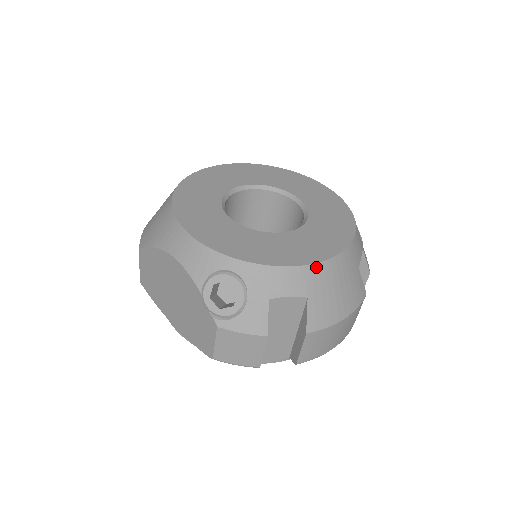
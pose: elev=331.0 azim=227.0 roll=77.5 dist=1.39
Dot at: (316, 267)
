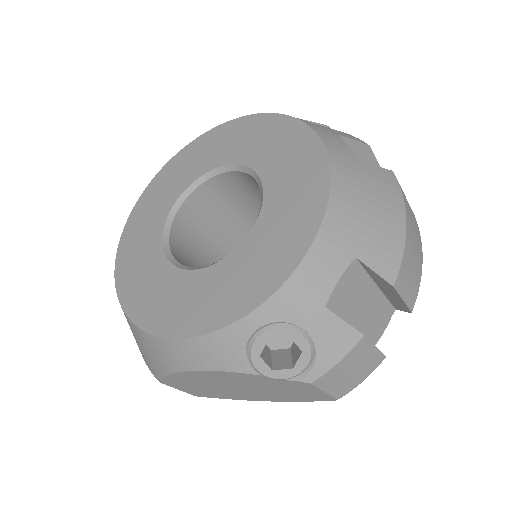
Dot at: (328, 221)
